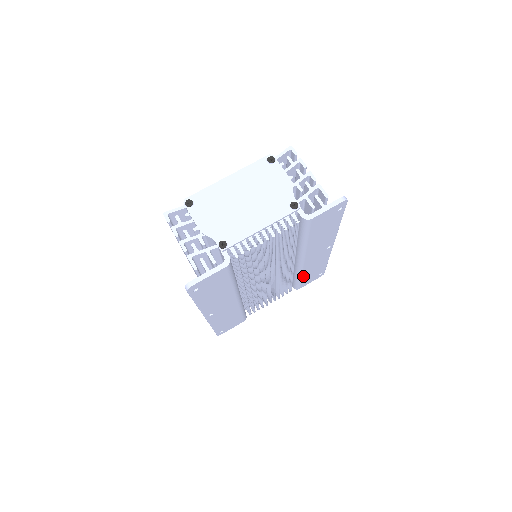
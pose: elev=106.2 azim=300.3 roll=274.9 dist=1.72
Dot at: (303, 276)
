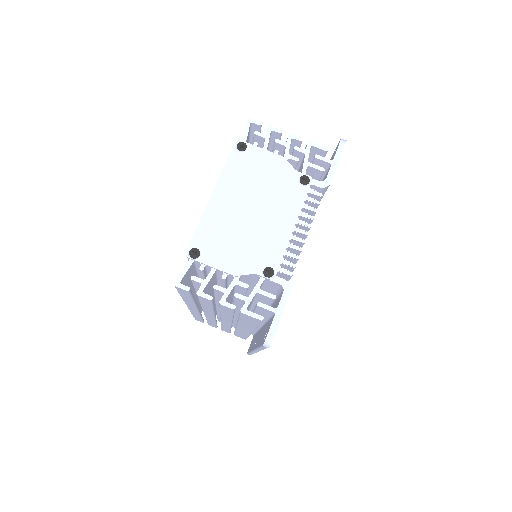
Dot at: occluded
